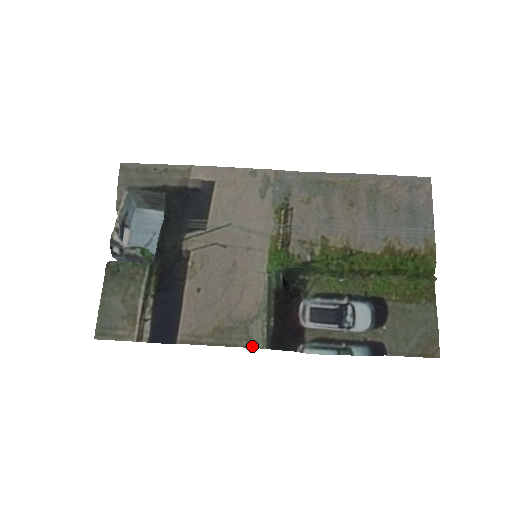
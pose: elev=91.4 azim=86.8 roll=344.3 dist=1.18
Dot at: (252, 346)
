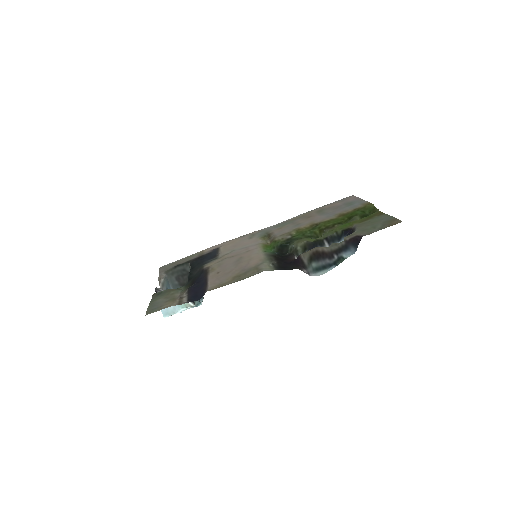
Dot at: occluded
